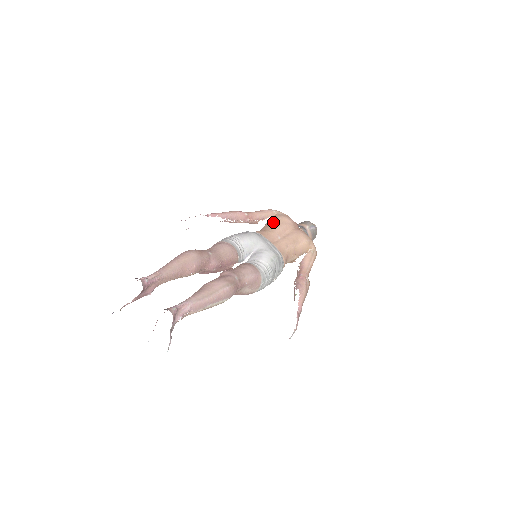
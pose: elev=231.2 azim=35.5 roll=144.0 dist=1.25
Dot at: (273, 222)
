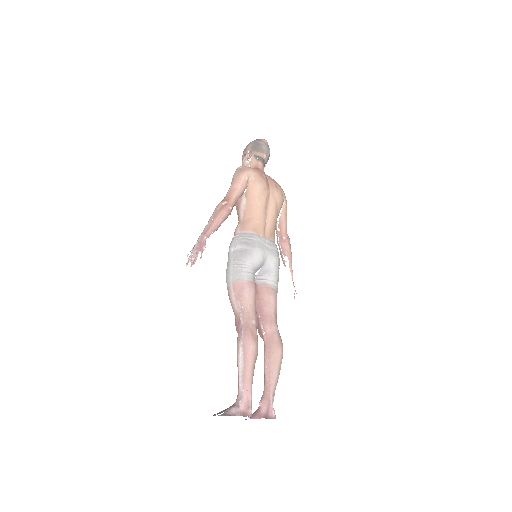
Dot at: (254, 201)
